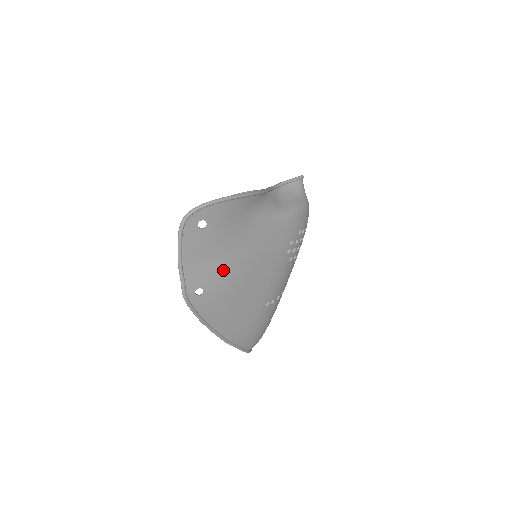
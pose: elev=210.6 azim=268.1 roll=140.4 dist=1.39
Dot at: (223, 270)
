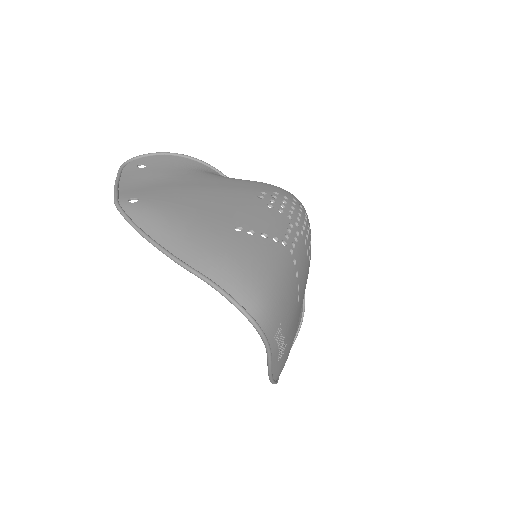
Dot at: (163, 189)
